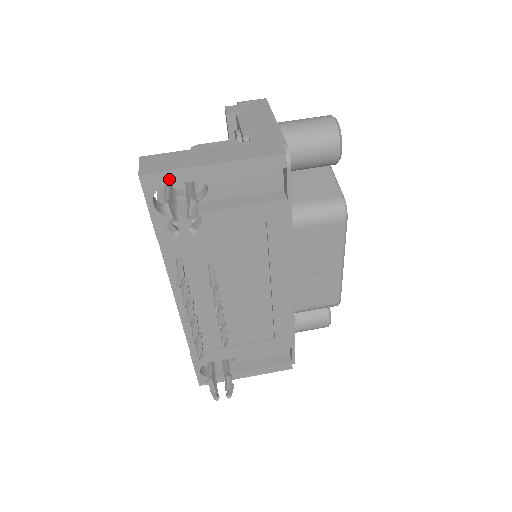
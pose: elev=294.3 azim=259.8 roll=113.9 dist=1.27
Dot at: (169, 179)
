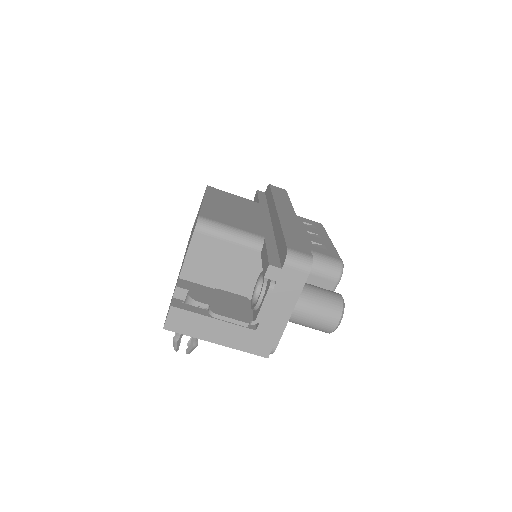
Dot at: occluded
